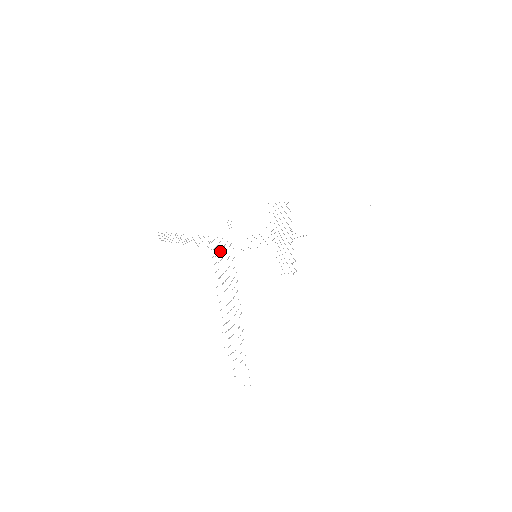
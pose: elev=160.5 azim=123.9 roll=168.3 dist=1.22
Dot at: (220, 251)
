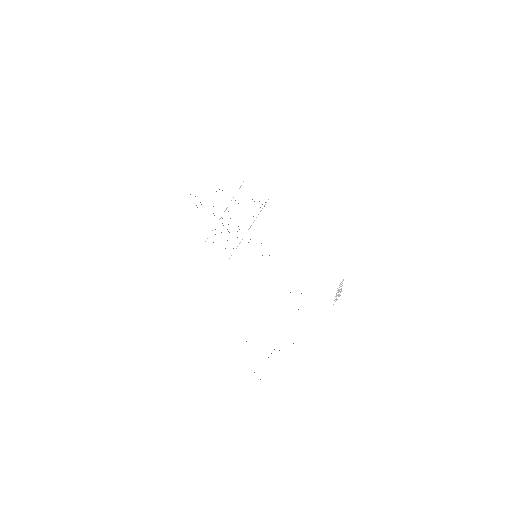
Dot at: occluded
